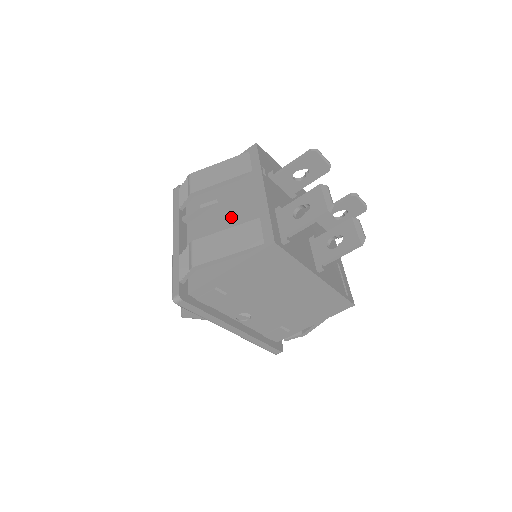
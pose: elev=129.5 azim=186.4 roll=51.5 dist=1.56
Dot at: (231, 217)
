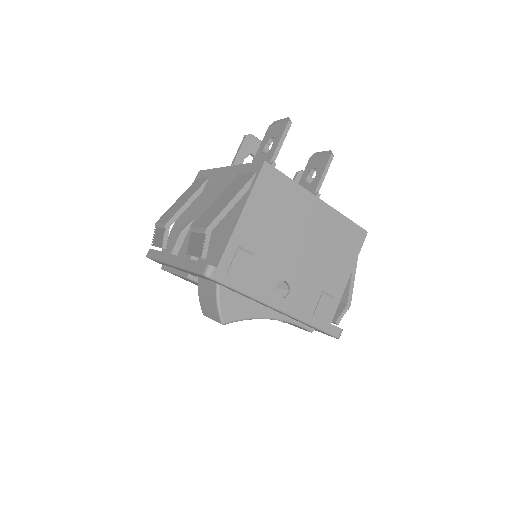
Dot at: occluded
